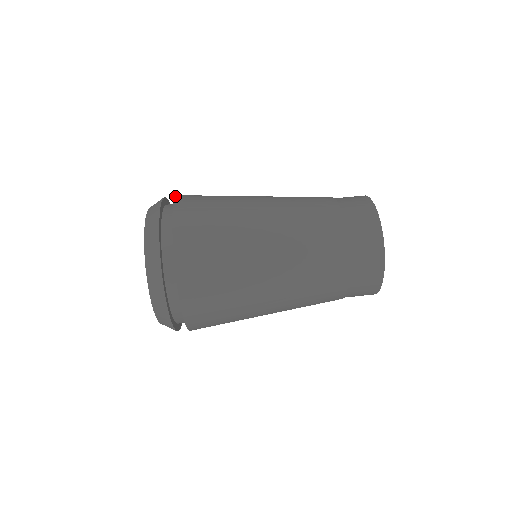
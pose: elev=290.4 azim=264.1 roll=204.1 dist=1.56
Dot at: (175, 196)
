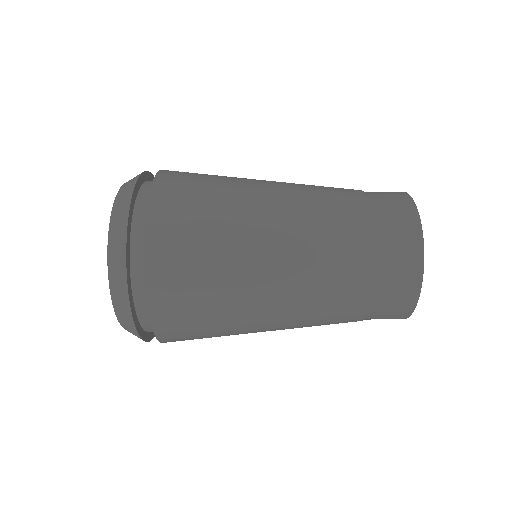
Dot at: (146, 215)
